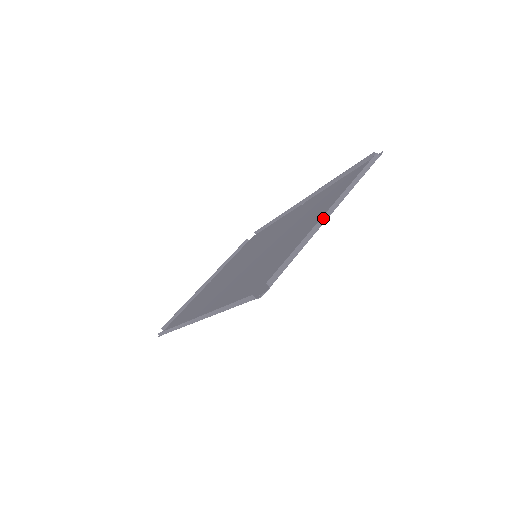
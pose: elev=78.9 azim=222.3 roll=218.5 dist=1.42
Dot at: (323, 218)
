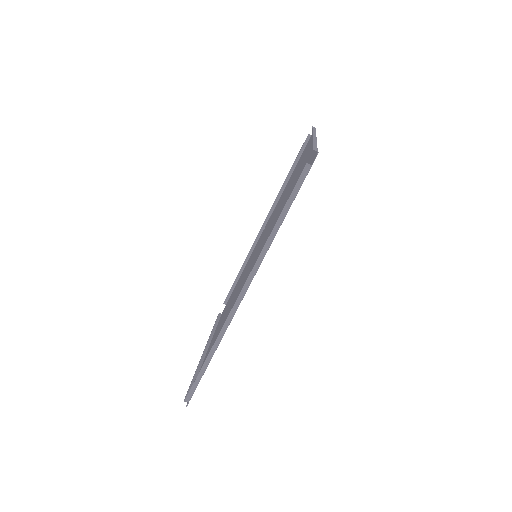
Dot at: (314, 137)
